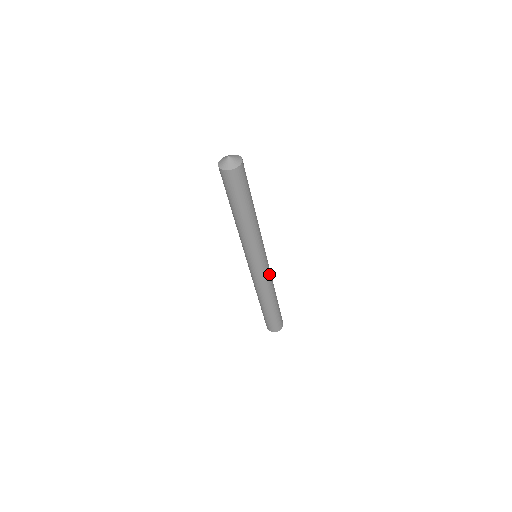
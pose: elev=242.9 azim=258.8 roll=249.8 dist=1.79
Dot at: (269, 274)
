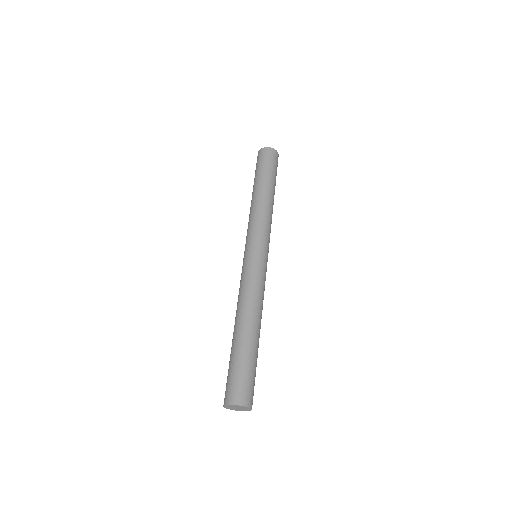
Dot at: (264, 282)
